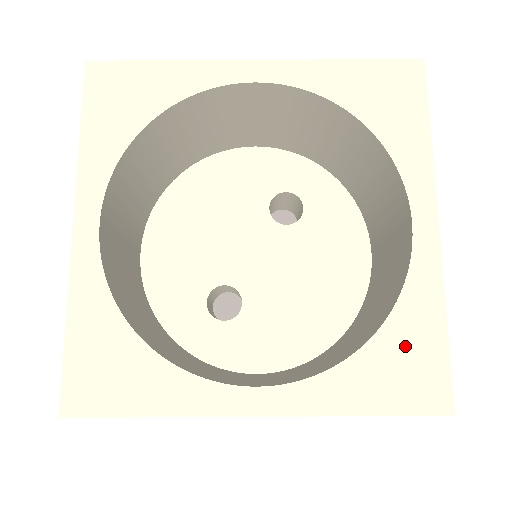
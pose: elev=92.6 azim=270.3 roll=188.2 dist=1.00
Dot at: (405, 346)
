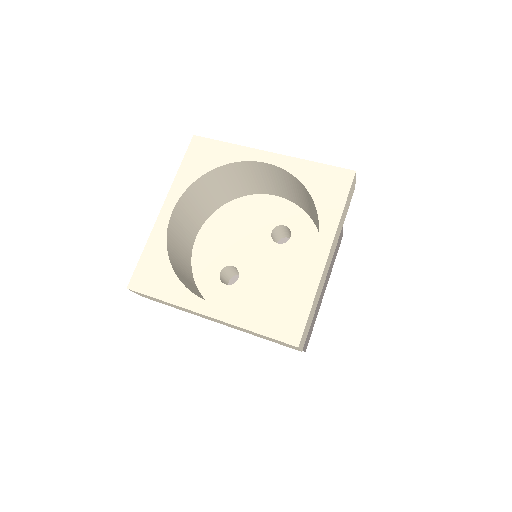
Dot at: (288, 307)
